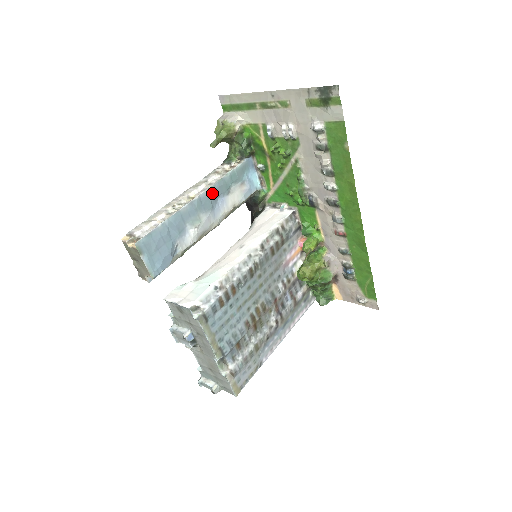
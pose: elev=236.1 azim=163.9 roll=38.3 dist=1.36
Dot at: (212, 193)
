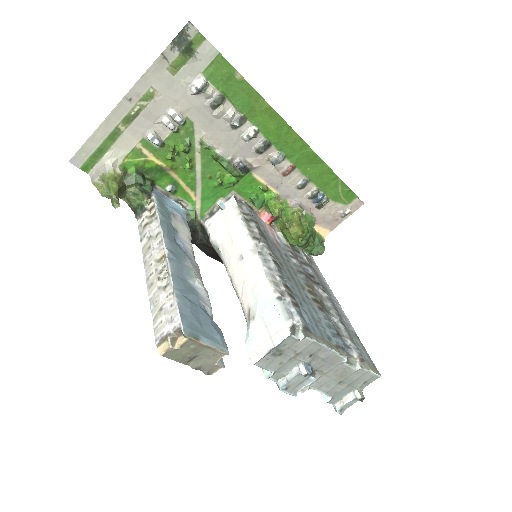
Dot at: (169, 239)
